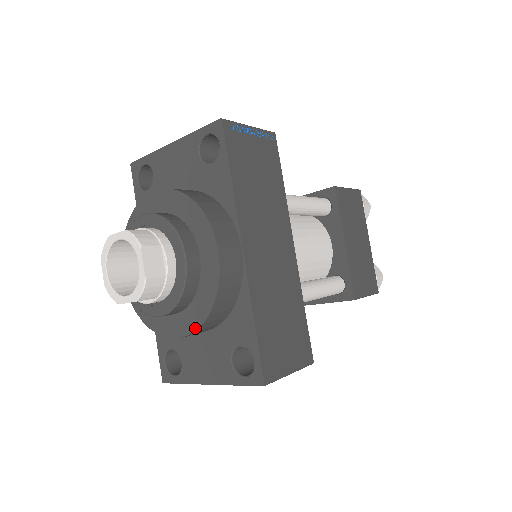
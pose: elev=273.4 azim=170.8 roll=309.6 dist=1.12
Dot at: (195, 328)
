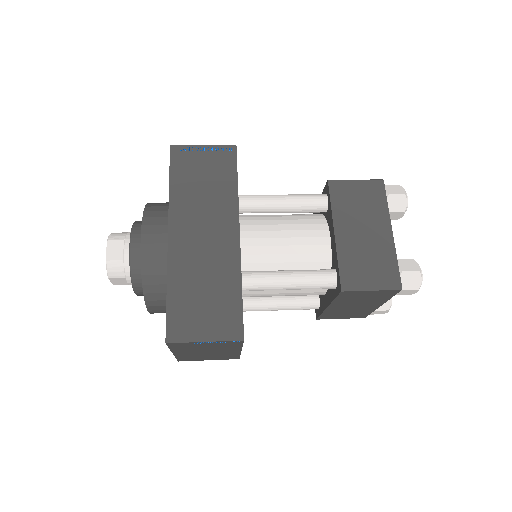
Dot at: (145, 299)
